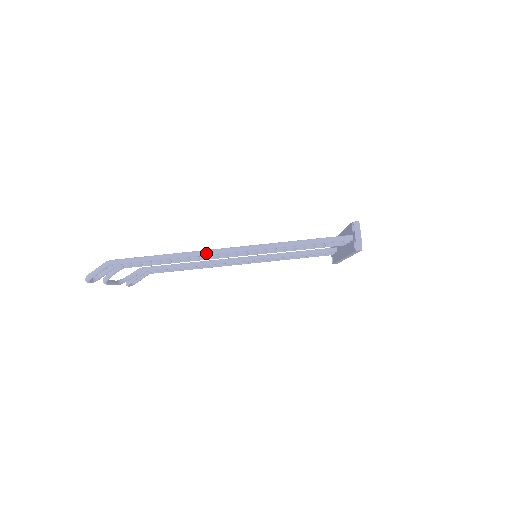
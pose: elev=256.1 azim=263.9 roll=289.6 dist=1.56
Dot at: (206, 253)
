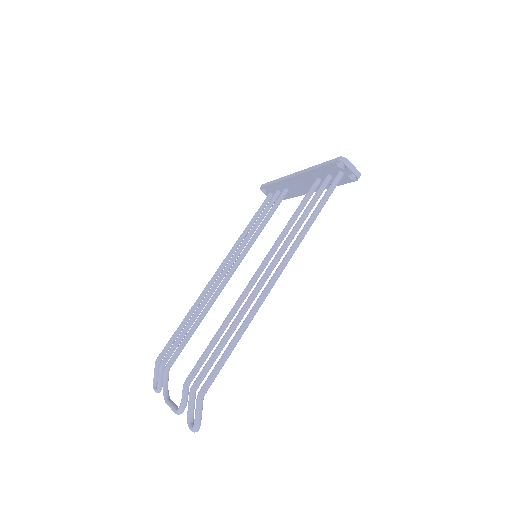
Dot at: (265, 297)
